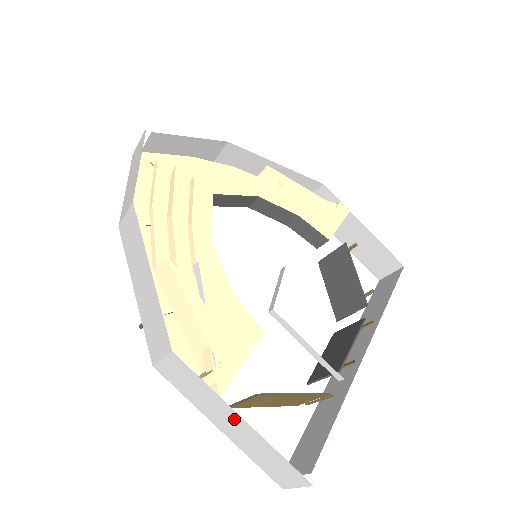
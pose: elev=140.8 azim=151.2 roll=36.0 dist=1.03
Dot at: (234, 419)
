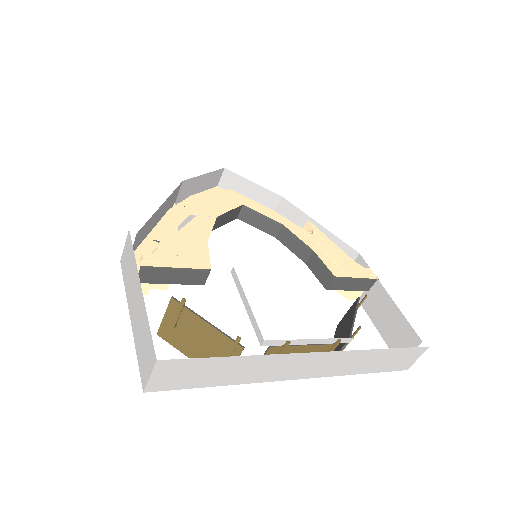
Dot at: (138, 291)
